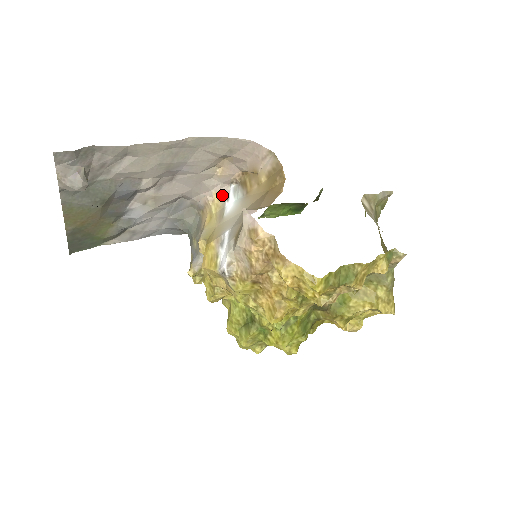
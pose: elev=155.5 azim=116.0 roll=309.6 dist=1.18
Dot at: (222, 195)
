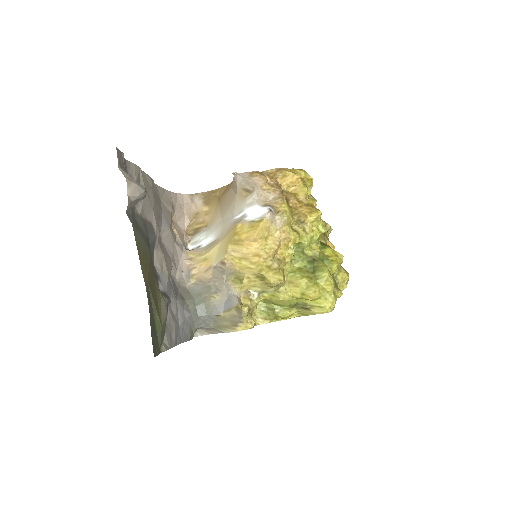
Dot at: (192, 251)
